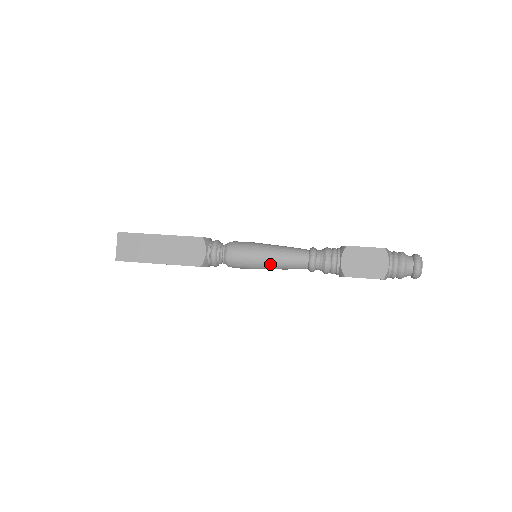
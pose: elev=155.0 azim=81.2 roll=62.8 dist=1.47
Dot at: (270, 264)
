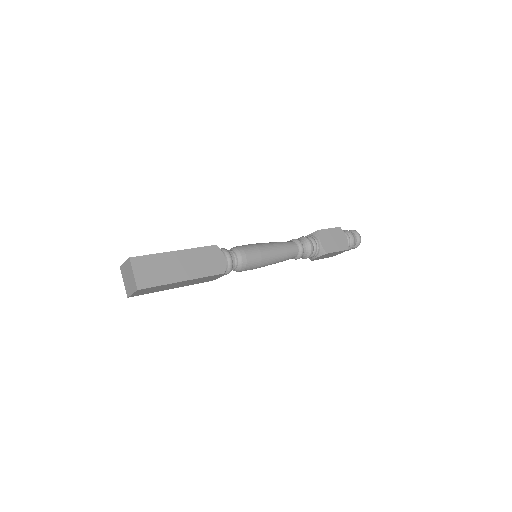
Dot at: (274, 258)
